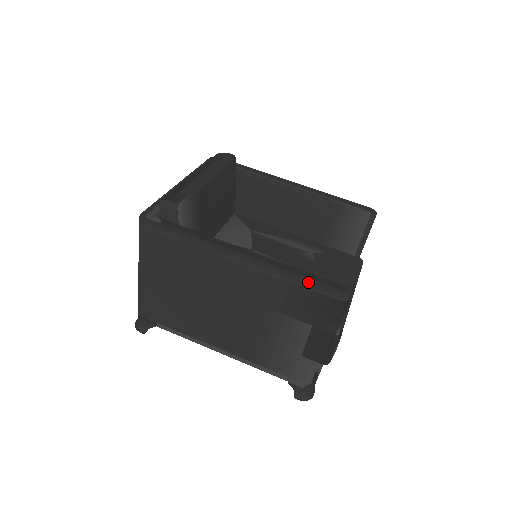
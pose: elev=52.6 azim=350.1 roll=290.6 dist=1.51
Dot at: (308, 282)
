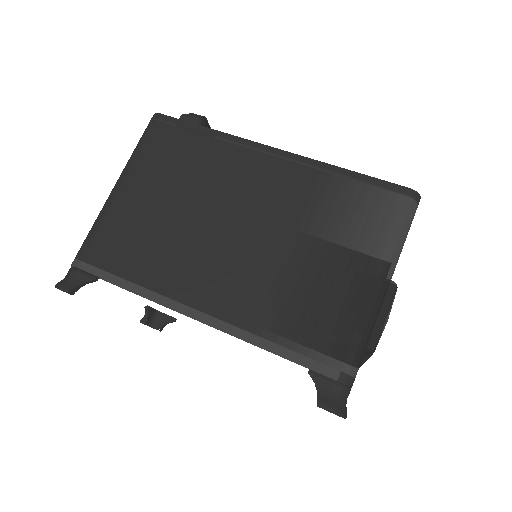
Dot at: occluded
